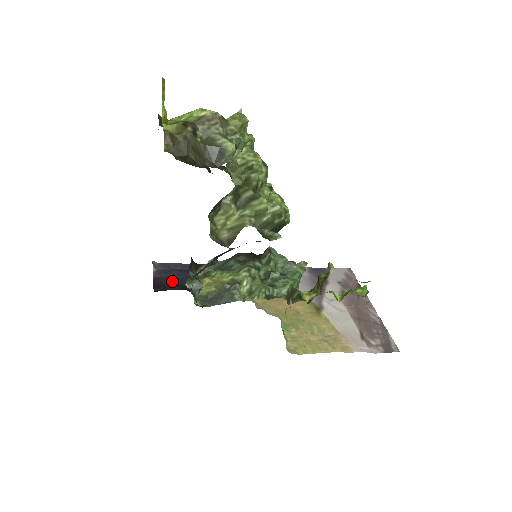
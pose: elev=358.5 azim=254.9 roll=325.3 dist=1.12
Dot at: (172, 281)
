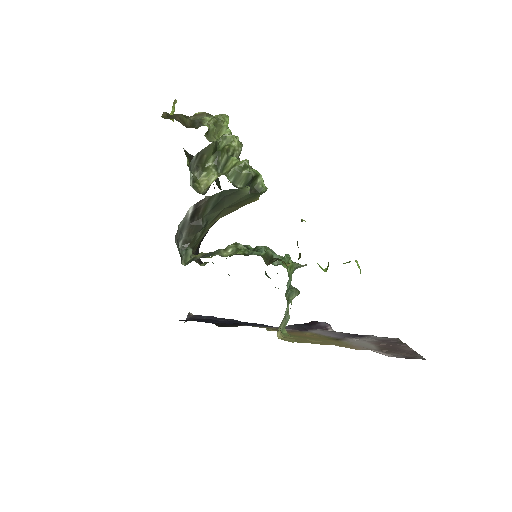
Dot at: (198, 321)
